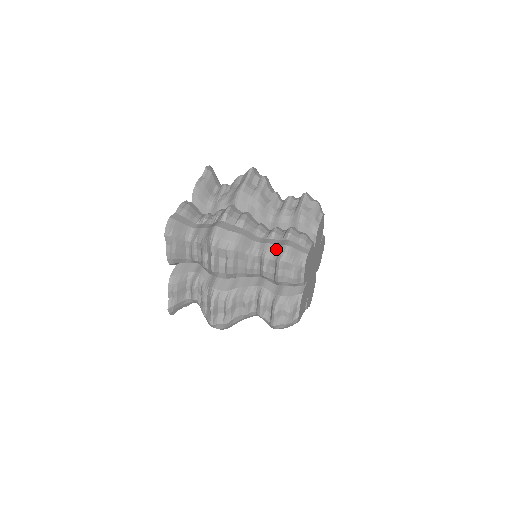
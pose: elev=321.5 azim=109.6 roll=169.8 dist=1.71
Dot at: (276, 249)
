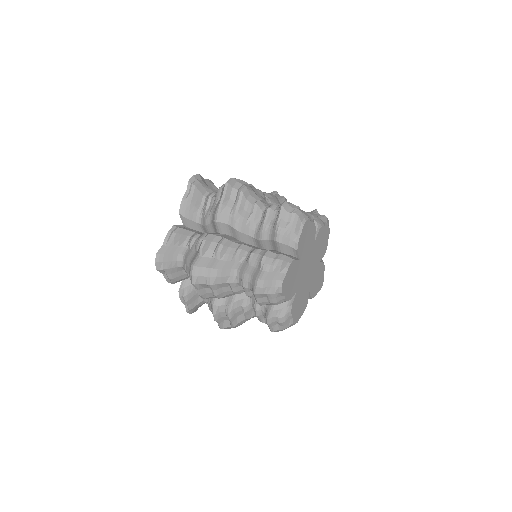
Dot at: (251, 280)
